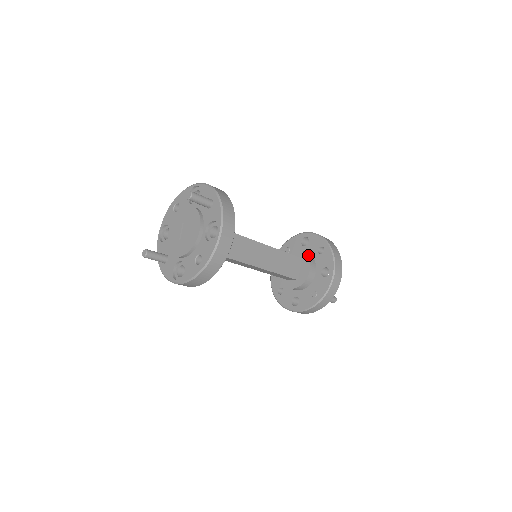
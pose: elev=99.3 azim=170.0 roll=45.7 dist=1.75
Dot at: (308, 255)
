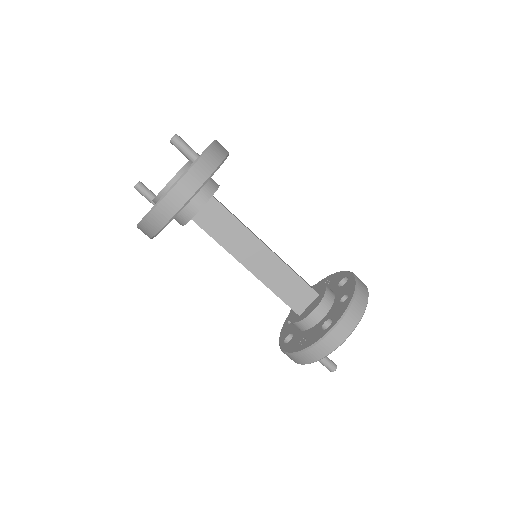
Dot at: (327, 295)
